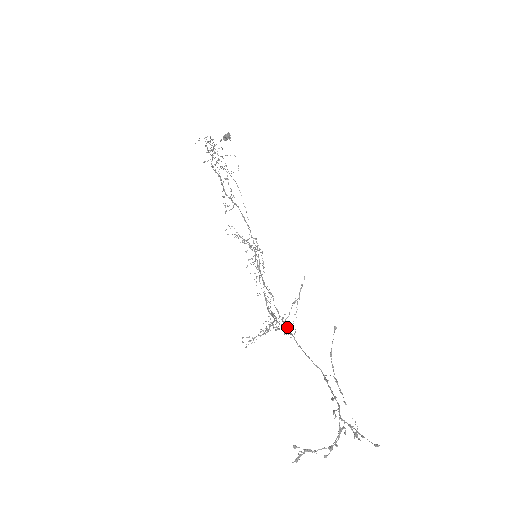
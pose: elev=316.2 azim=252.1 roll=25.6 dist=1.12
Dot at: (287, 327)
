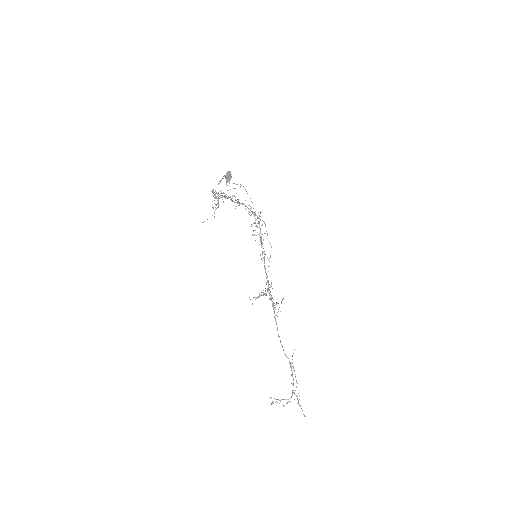
Dot at: occluded
